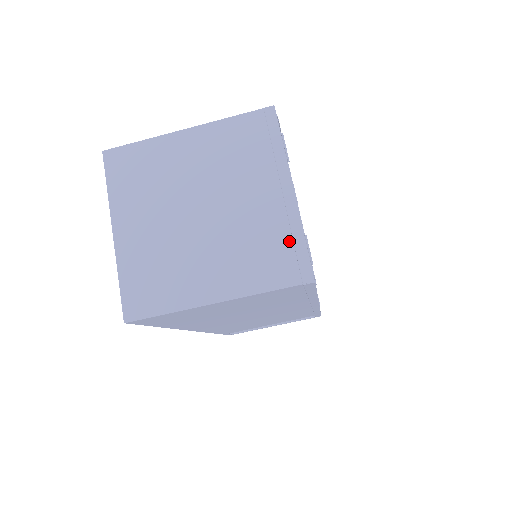
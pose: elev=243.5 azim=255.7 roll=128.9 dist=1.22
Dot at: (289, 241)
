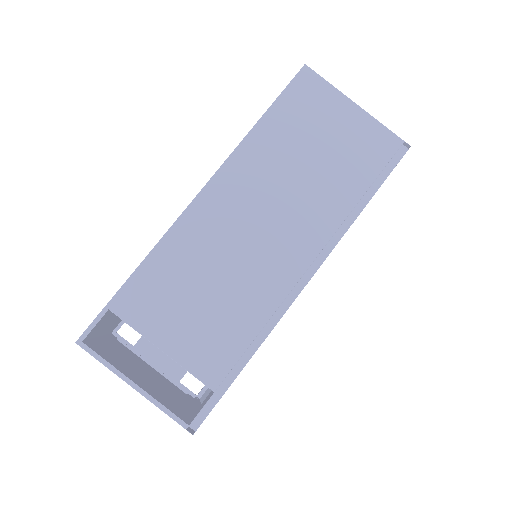
Dot at: occluded
